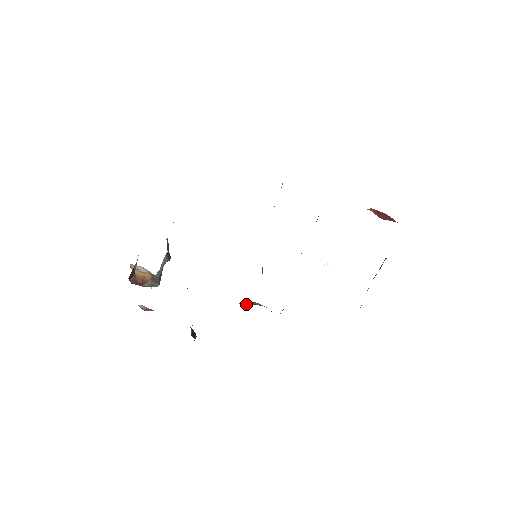
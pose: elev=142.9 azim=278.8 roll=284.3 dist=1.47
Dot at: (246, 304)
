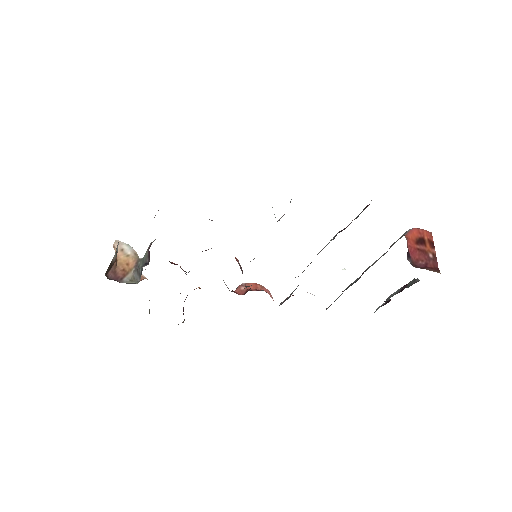
Dot at: (244, 290)
